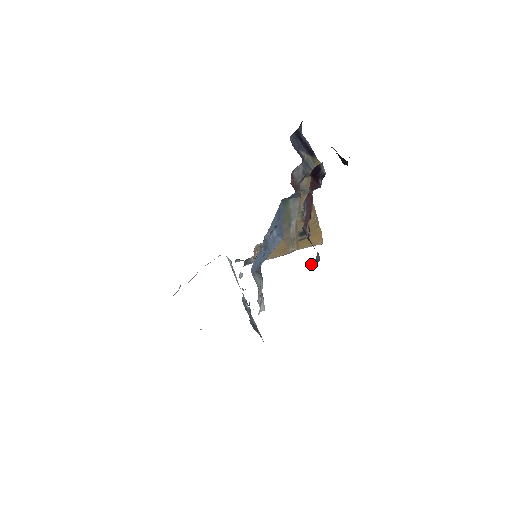
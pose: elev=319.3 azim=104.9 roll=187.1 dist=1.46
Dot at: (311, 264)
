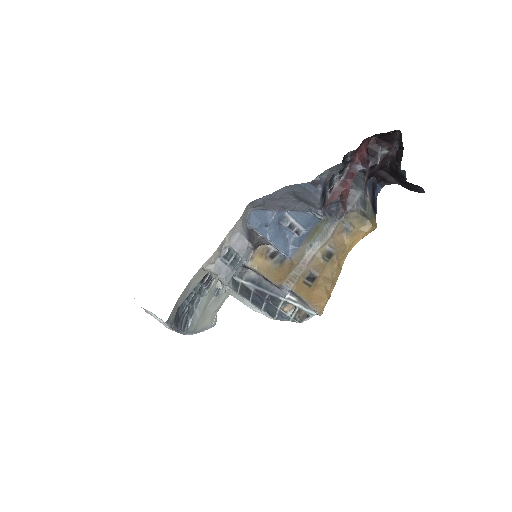
Dot at: (311, 182)
